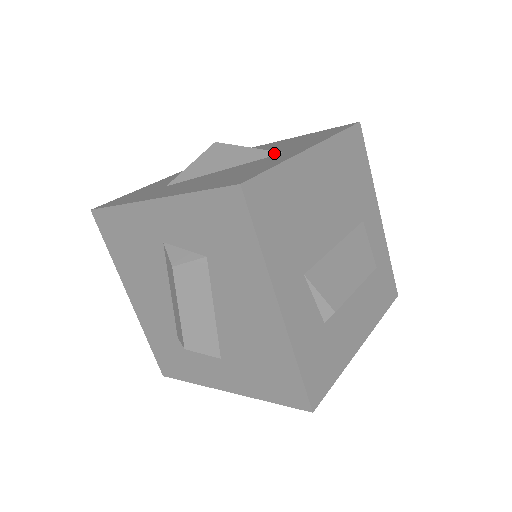
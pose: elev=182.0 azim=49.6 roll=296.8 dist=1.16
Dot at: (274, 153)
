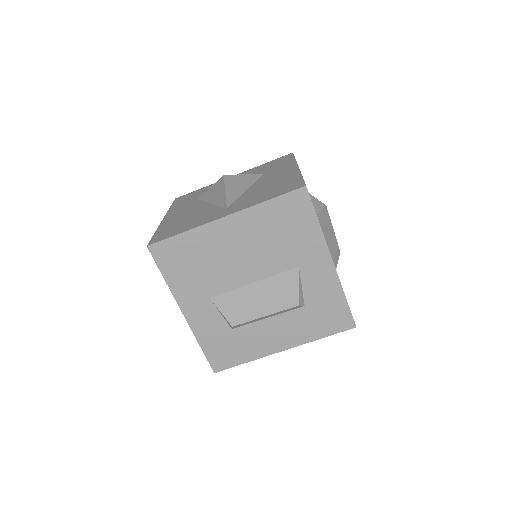
Dot at: (225, 206)
